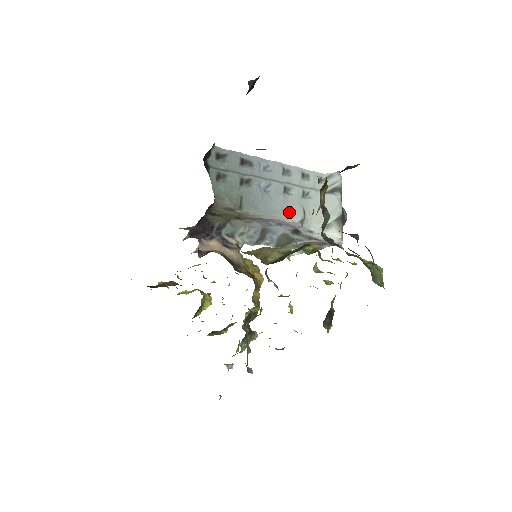
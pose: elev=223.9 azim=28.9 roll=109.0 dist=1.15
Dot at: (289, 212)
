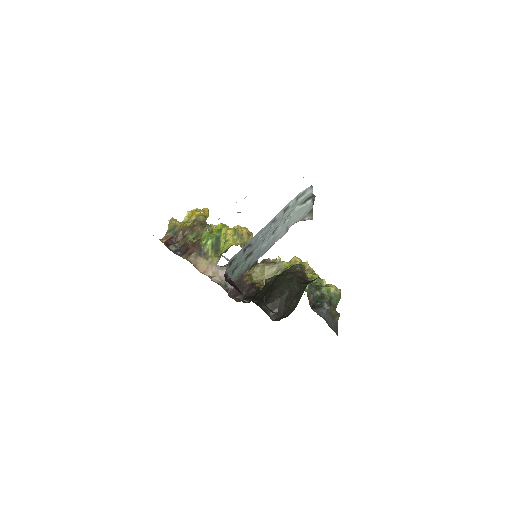
Dot at: (277, 239)
